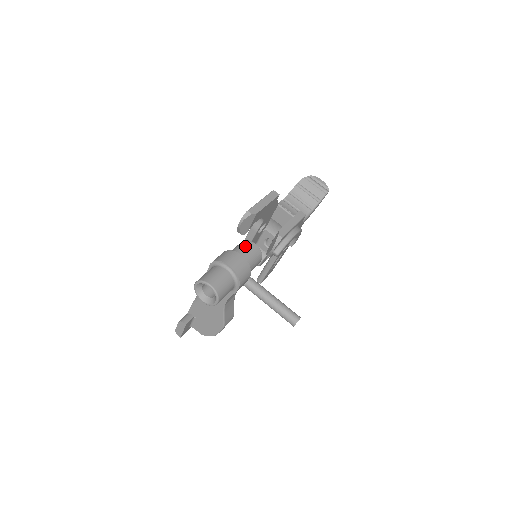
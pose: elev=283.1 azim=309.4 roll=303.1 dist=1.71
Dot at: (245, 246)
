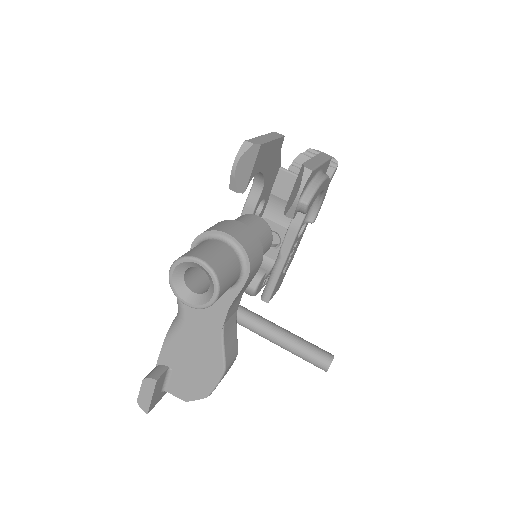
Dot at: (244, 218)
